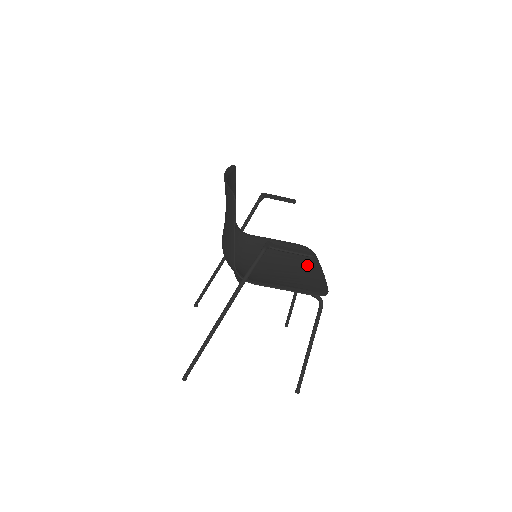
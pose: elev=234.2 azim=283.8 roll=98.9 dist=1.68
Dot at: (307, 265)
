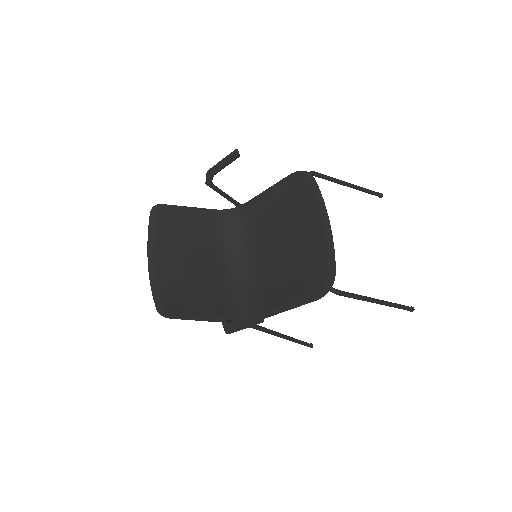
Dot at: (309, 218)
